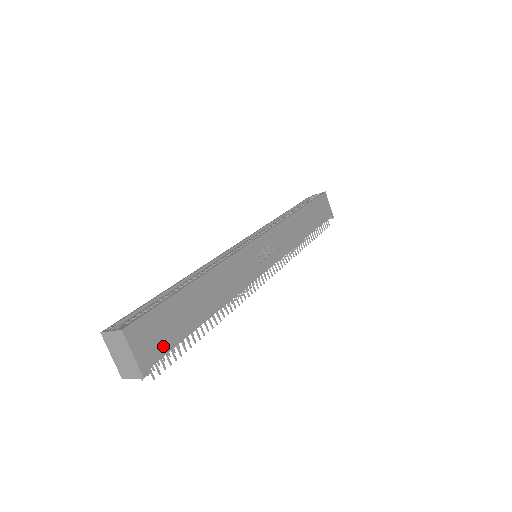
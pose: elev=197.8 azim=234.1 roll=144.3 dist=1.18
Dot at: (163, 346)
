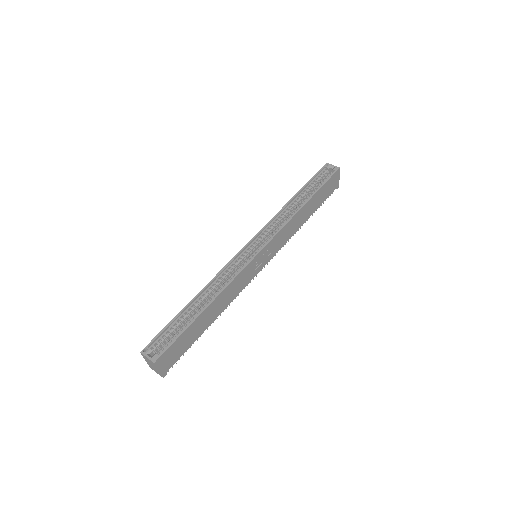
Dot at: (177, 357)
